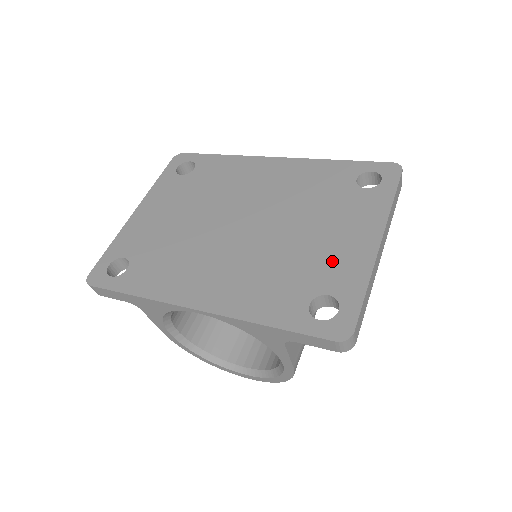
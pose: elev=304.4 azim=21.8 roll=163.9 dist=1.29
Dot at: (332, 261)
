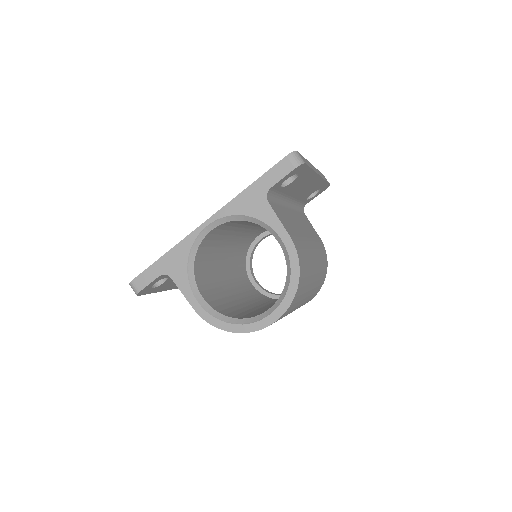
Dot at: occluded
